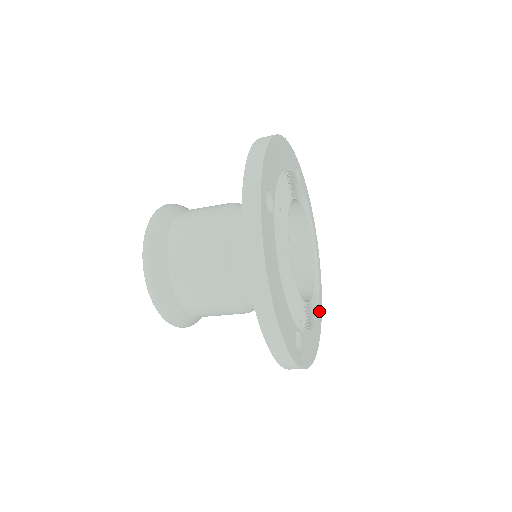
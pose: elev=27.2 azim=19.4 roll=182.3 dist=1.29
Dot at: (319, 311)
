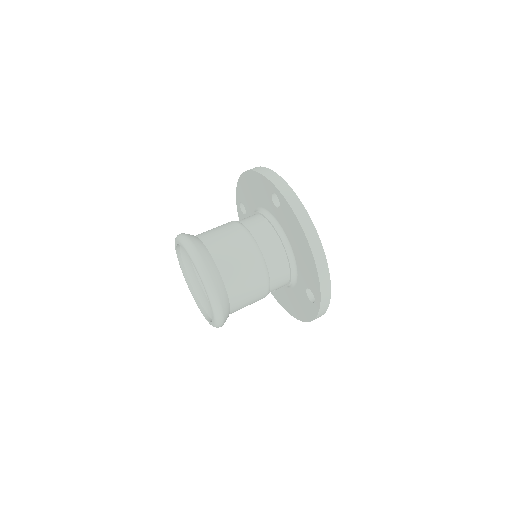
Dot at: occluded
